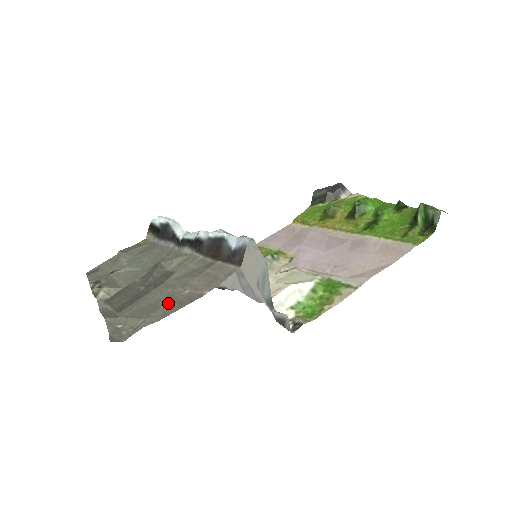
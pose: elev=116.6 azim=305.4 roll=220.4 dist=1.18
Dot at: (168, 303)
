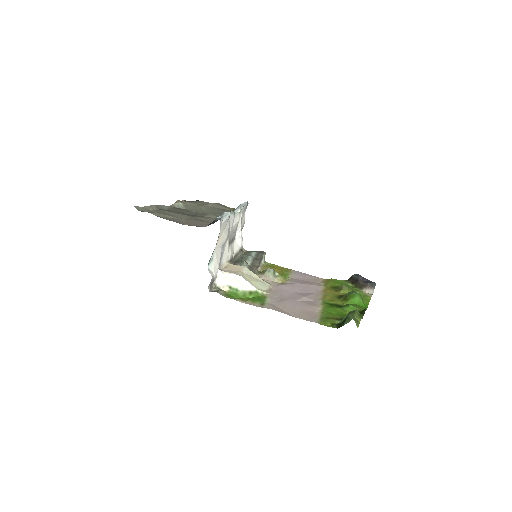
Dot at: (172, 217)
